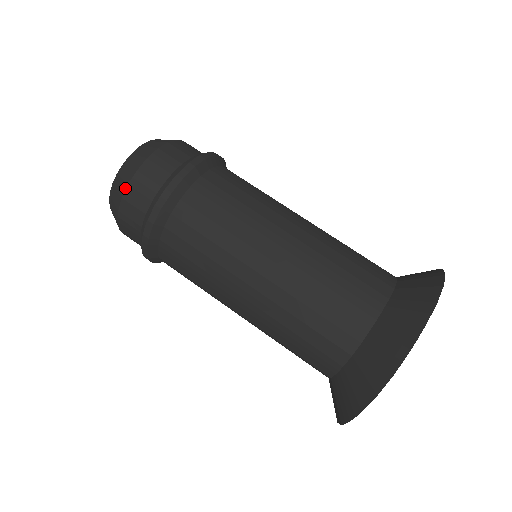
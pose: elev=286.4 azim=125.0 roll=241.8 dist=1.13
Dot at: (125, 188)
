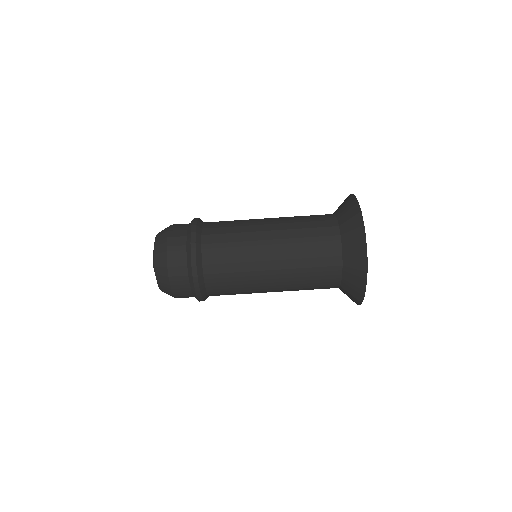
Dot at: (167, 270)
